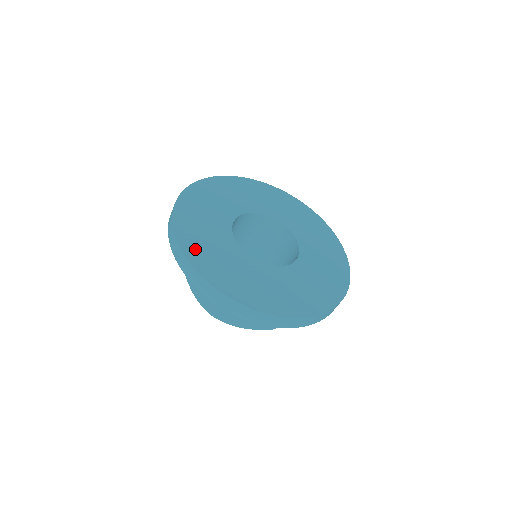
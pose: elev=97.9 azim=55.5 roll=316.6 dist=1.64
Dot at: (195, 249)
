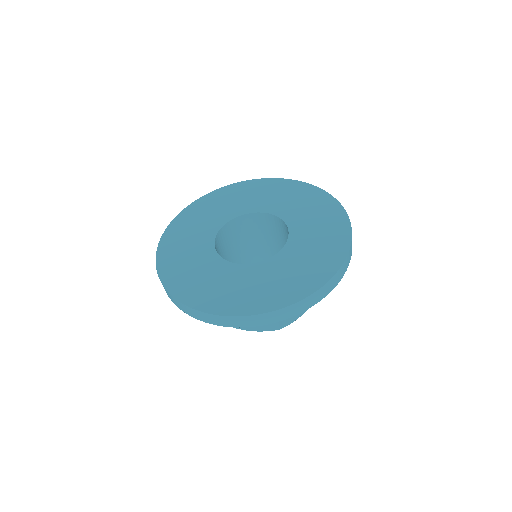
Dot at: (223, 303)
